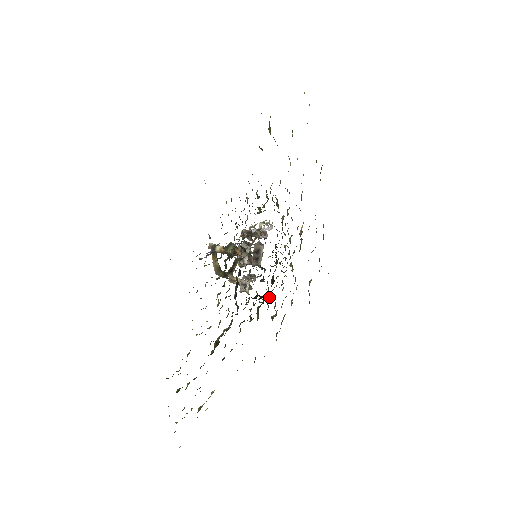
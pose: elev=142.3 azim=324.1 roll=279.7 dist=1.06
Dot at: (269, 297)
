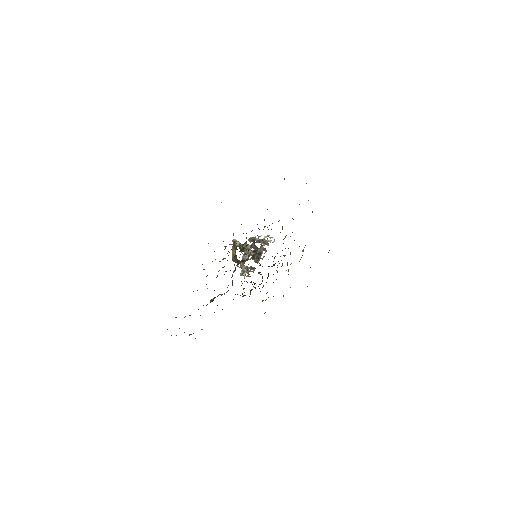
Dot at: (263, 286)
